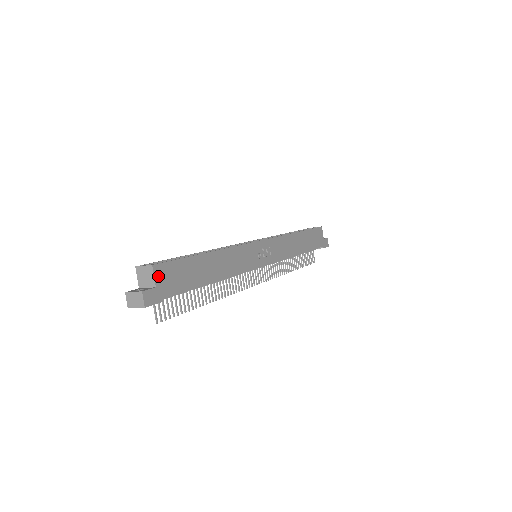
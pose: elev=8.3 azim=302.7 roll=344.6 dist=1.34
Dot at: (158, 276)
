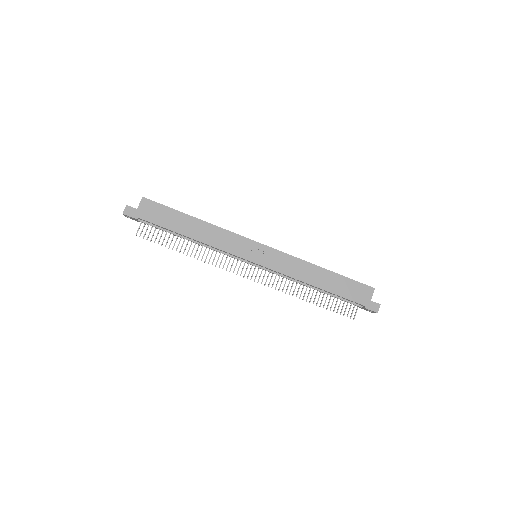
Dot at: (143, 205)
